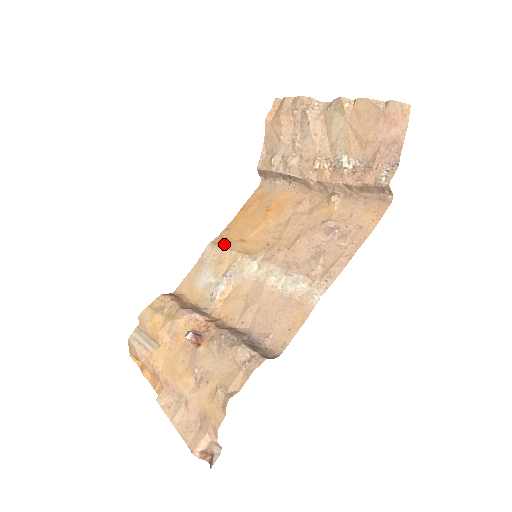
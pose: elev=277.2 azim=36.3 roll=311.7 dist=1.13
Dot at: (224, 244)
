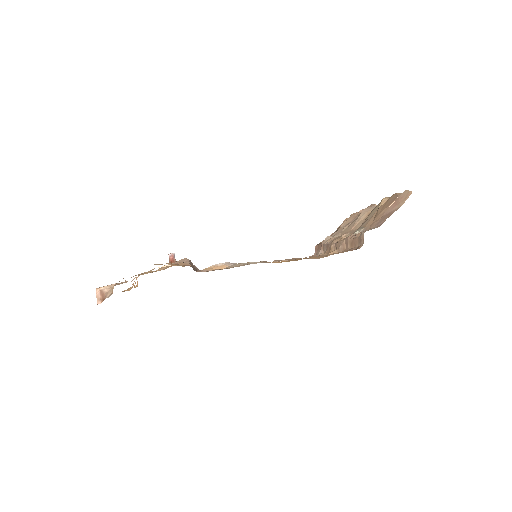
Dot at: occluded
